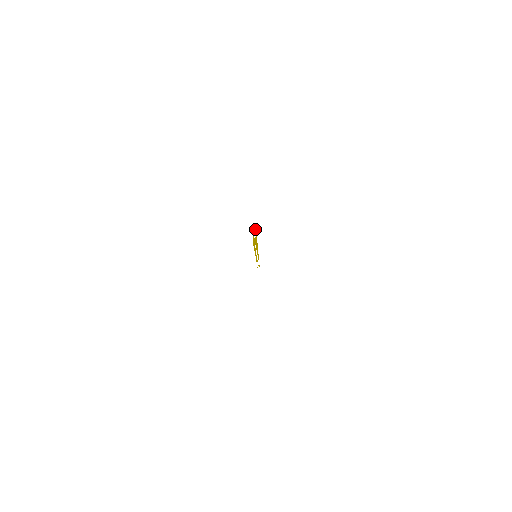
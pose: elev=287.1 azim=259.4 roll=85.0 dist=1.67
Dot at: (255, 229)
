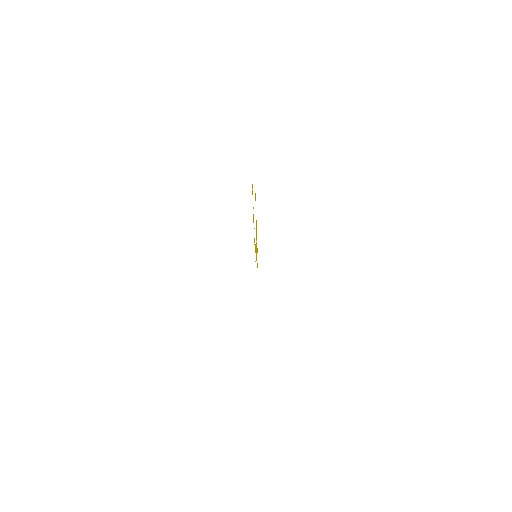
Dot at: occluded
